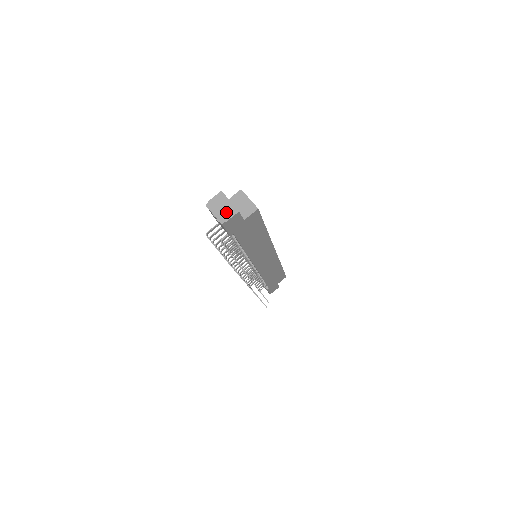
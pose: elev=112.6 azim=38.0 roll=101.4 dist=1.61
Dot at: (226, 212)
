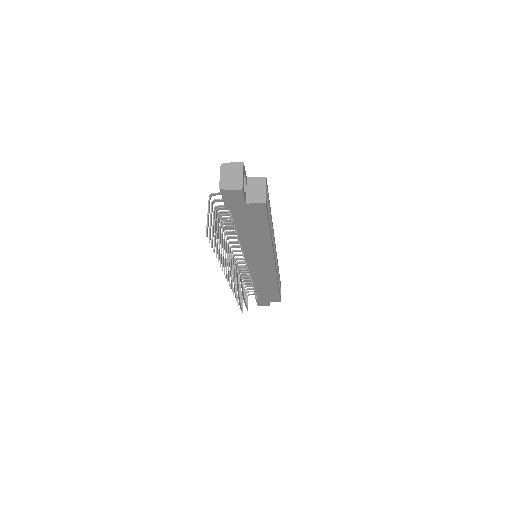
Dot at: (232, 182)
